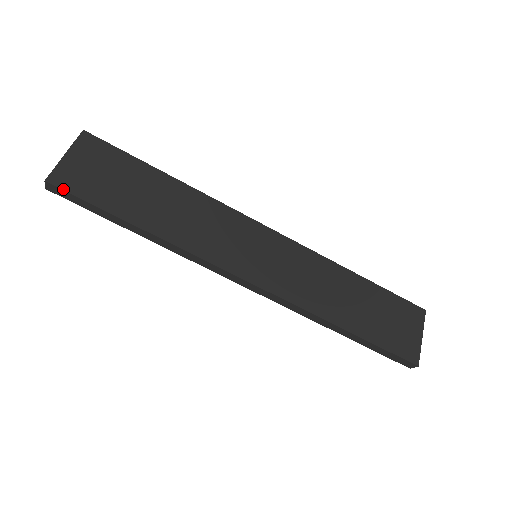
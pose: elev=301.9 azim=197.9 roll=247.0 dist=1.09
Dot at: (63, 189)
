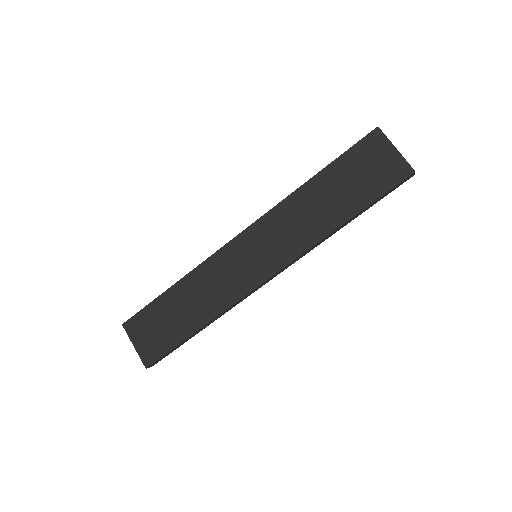
Dot at: (155, 361)
